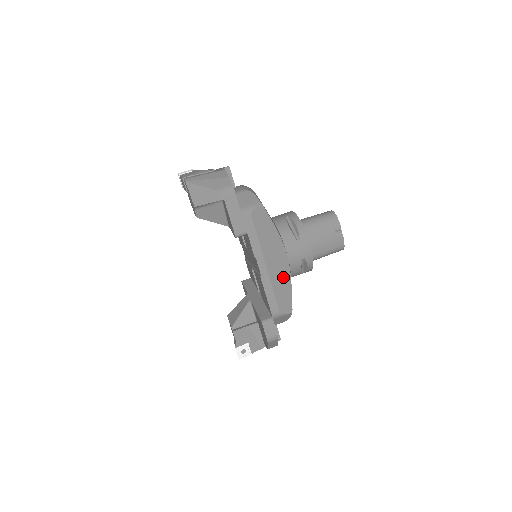
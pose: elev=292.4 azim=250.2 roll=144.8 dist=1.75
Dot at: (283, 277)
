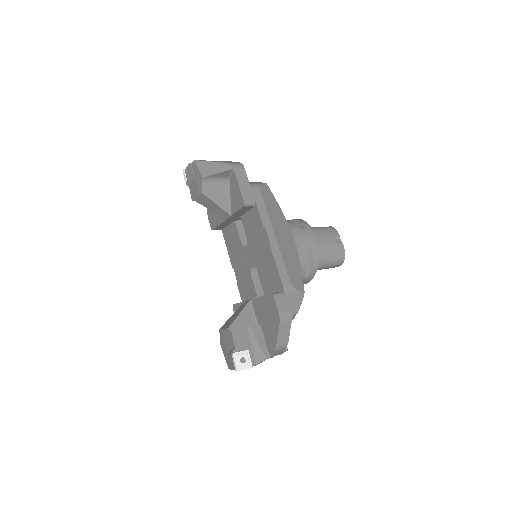
Dot at: (292, 255)
